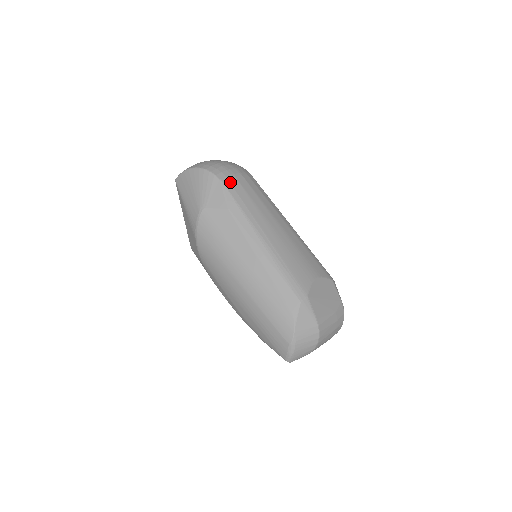
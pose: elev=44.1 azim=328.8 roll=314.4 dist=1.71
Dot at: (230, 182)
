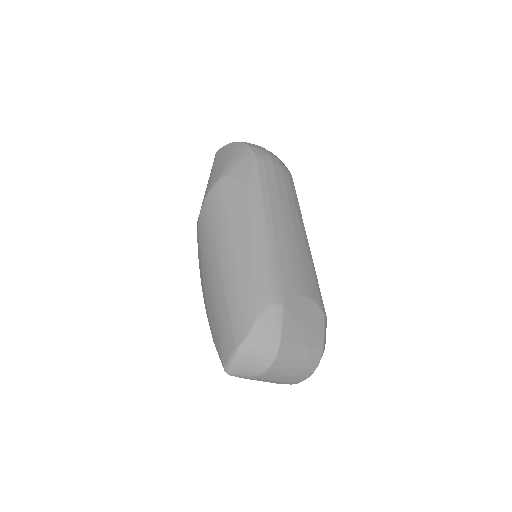
Dot at: (265, 164)
